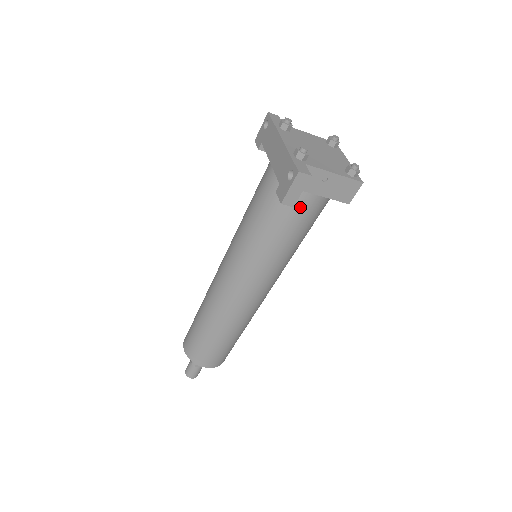
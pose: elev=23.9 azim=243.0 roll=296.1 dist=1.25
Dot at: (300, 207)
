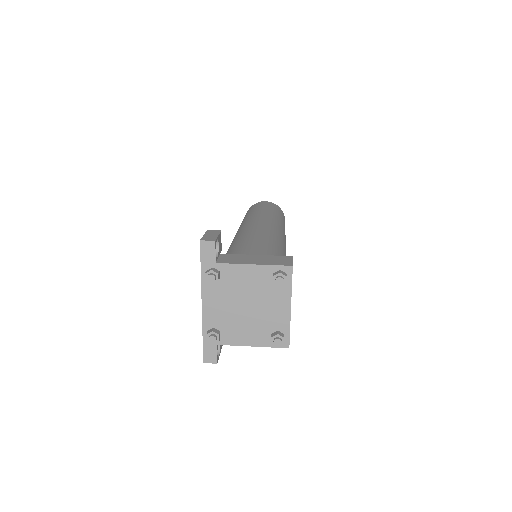
Dot at: occluded
